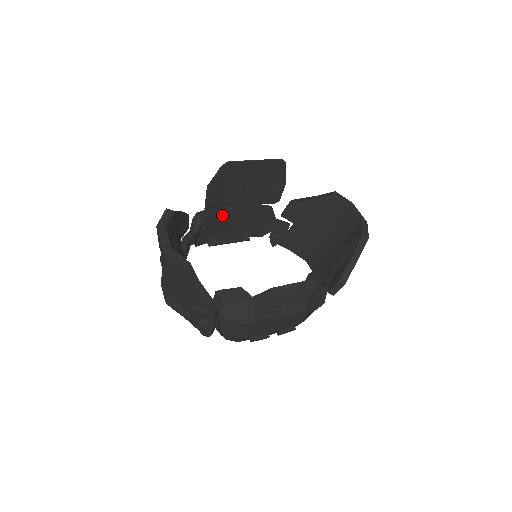
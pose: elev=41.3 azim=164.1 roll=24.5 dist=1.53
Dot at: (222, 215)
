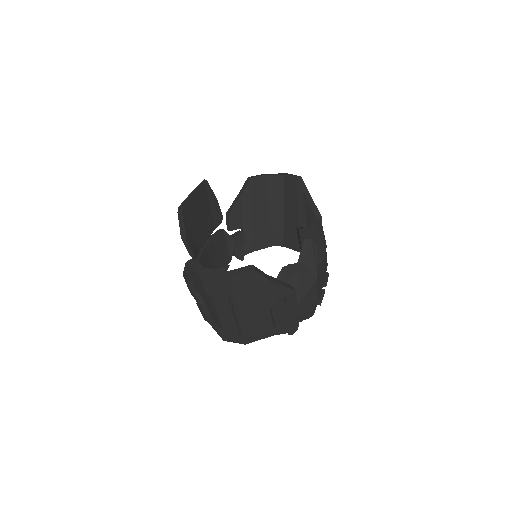
Dot at: (202, 260)
